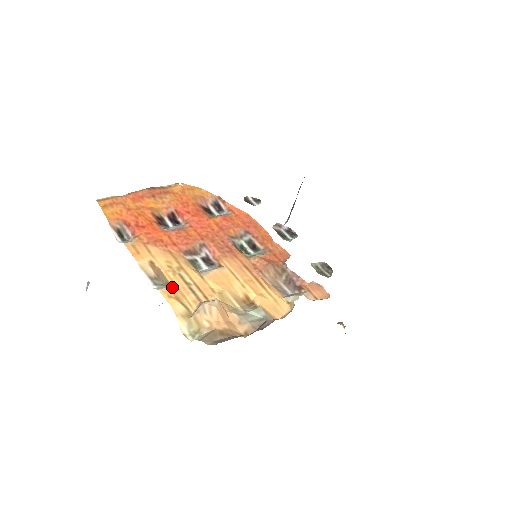
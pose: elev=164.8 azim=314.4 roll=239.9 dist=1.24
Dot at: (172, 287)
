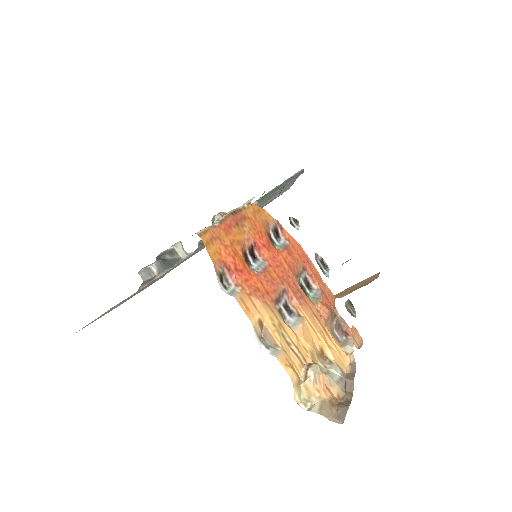
Dot at: (282, 351)
